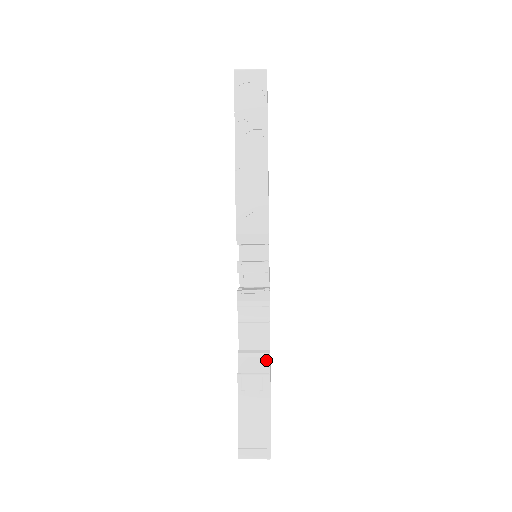
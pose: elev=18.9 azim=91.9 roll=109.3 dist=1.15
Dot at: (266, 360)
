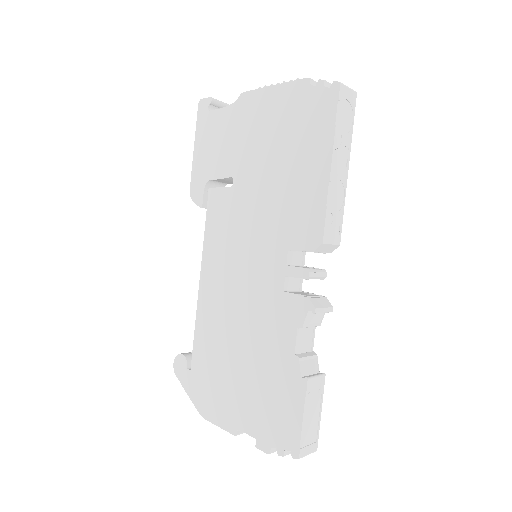
Dot at: (316, 361)
